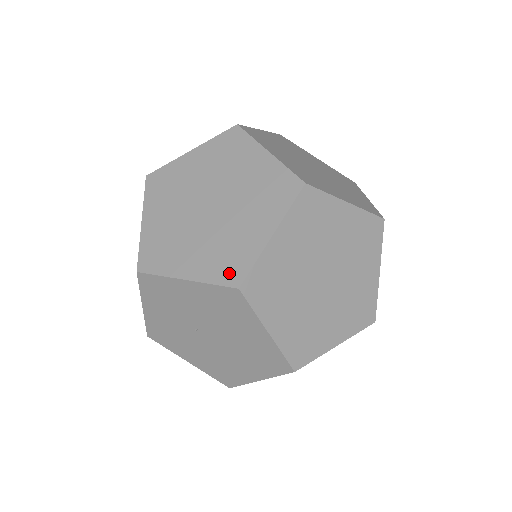
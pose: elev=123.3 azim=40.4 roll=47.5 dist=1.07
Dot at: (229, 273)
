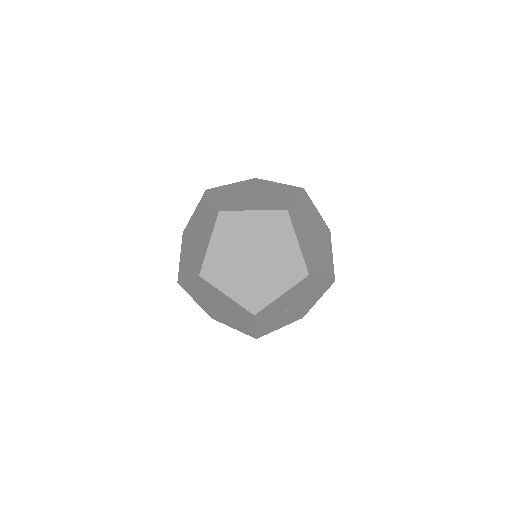
Dot at: (298, 274)
